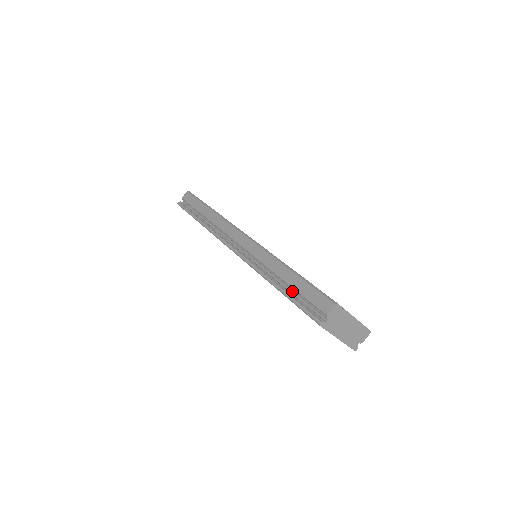
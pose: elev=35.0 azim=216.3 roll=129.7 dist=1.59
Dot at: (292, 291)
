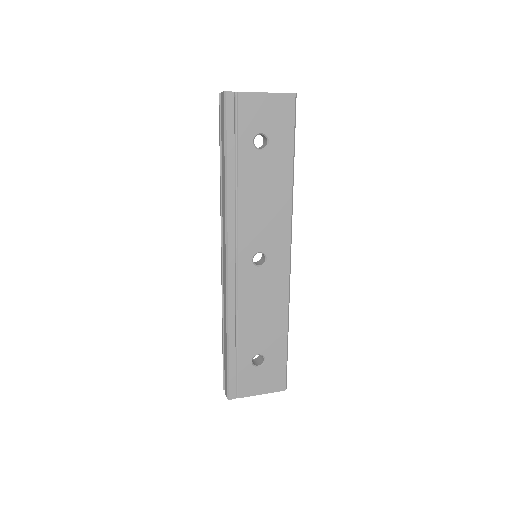
Dot at: occluded
